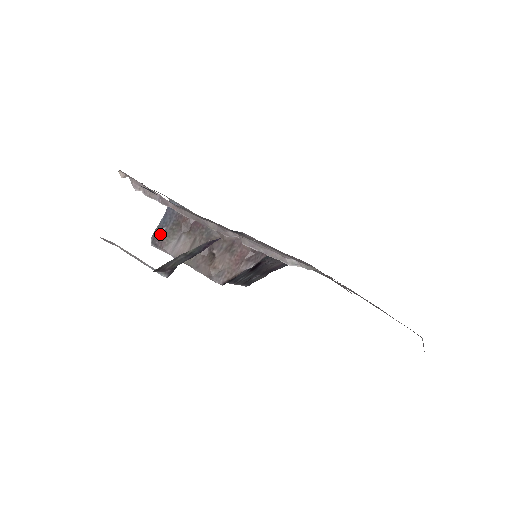
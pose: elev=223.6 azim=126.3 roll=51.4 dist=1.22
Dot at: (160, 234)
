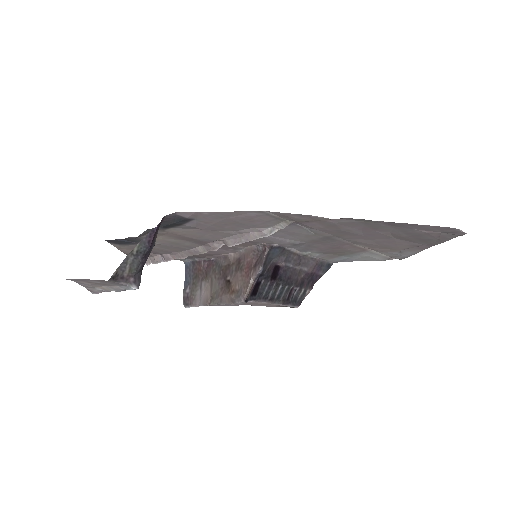
Dot at: (187, 294)
